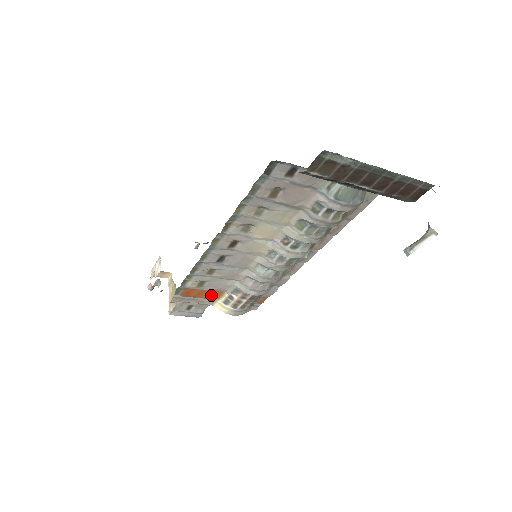
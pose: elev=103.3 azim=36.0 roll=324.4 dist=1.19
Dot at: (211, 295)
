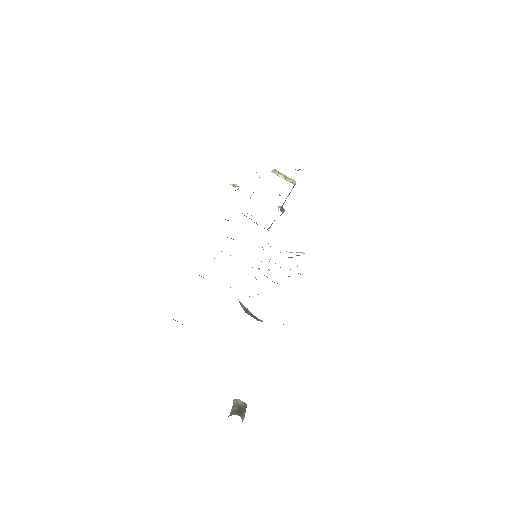
Dot at: occluded
